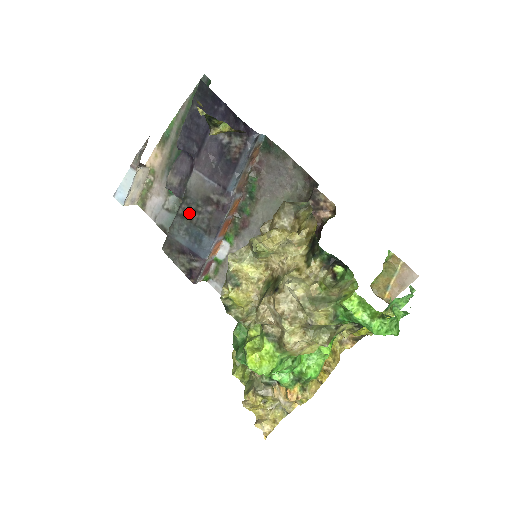
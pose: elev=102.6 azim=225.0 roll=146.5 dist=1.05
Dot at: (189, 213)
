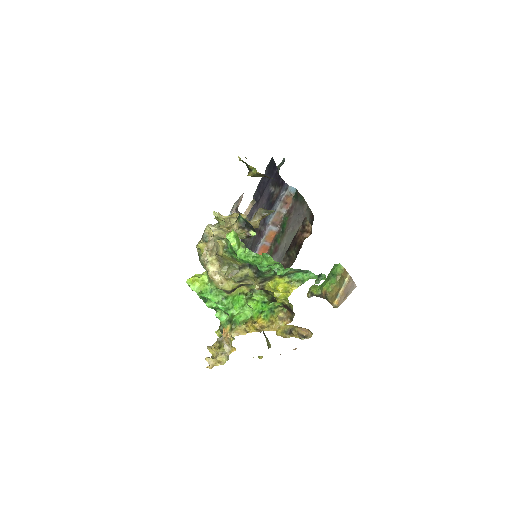
Dot at: occluded
